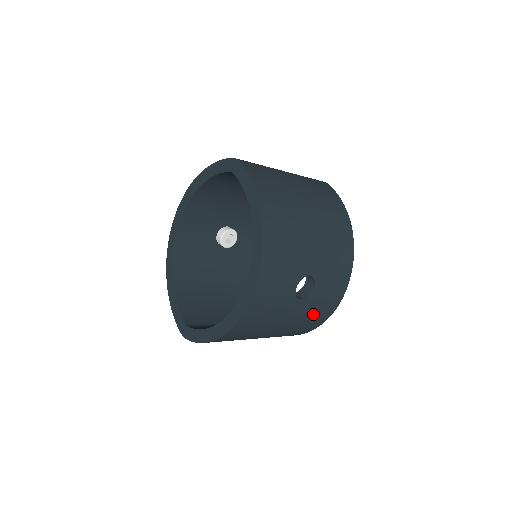
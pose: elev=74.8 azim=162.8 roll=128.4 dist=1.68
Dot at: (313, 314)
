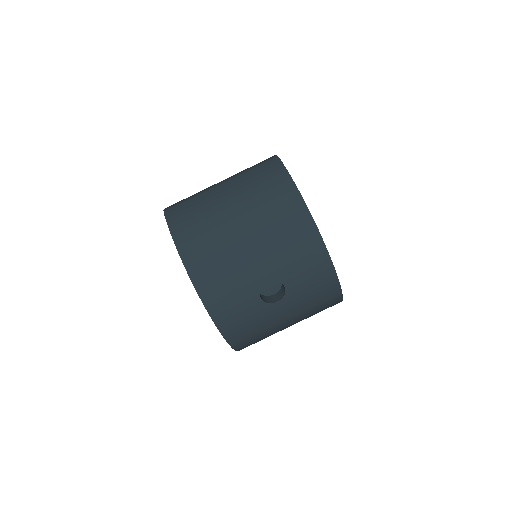
Dot at: (312, 299)
